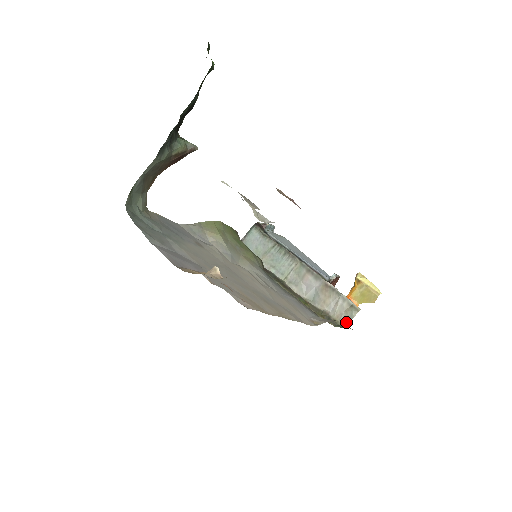
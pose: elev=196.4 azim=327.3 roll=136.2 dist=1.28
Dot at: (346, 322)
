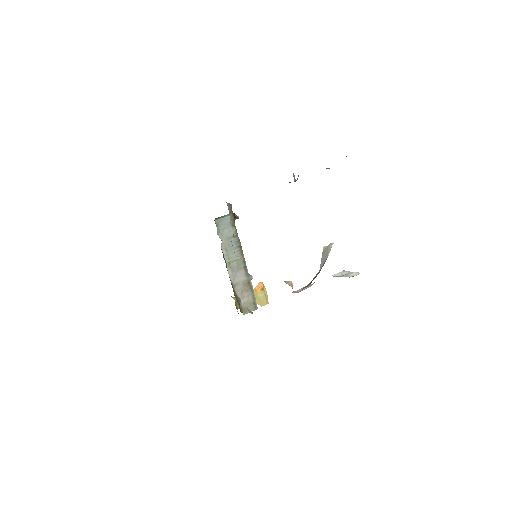
Dot at: (246, 312)
